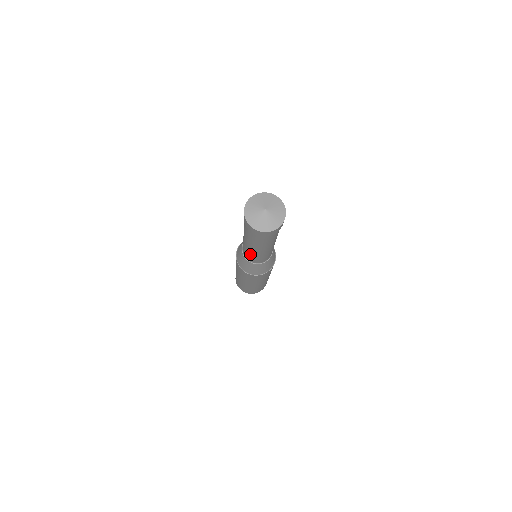
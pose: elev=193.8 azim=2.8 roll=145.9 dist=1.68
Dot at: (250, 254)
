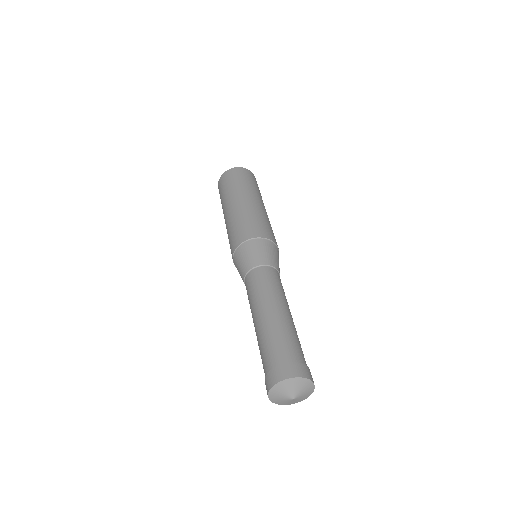
Dot at: (250, 306)
